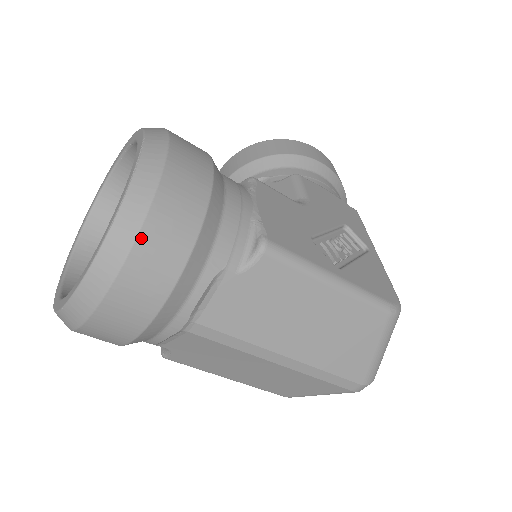
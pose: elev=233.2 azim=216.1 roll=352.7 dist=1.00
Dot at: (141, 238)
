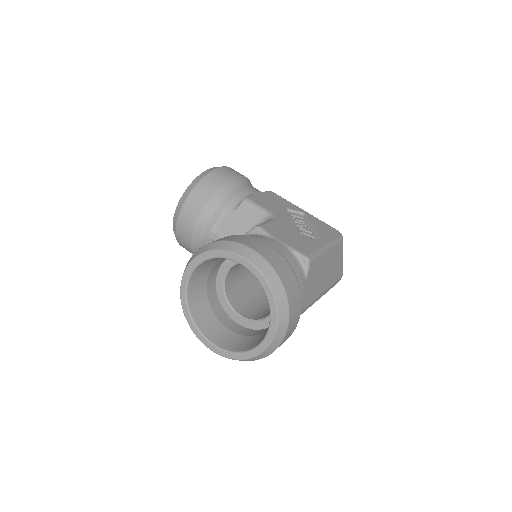
Dot at: (289, 300)
